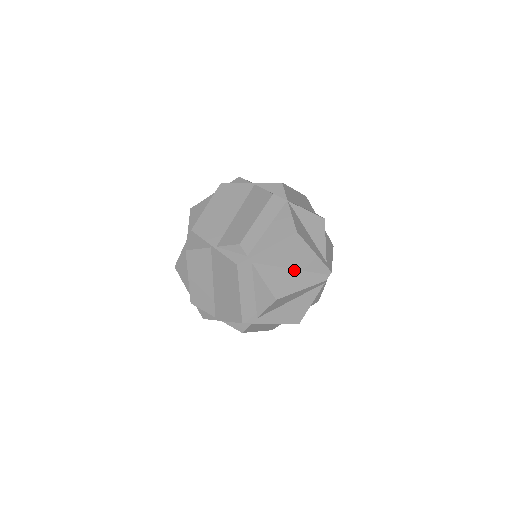
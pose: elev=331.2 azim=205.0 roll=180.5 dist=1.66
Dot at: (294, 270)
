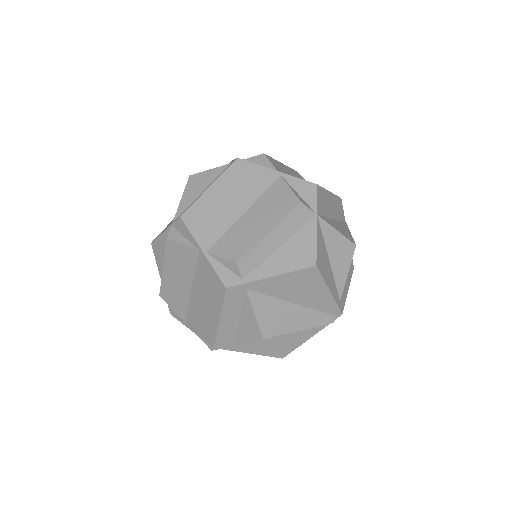
Dot at: (297, 305)
